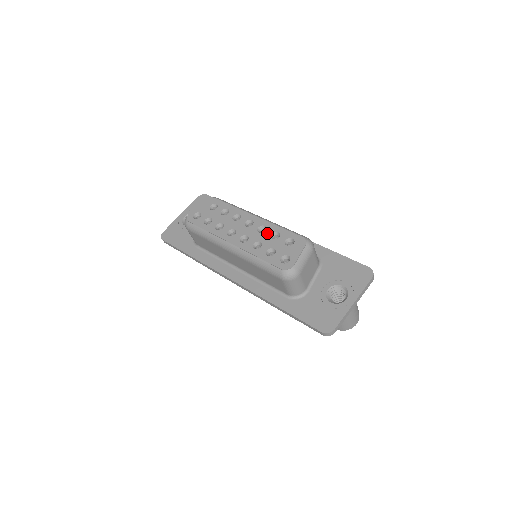
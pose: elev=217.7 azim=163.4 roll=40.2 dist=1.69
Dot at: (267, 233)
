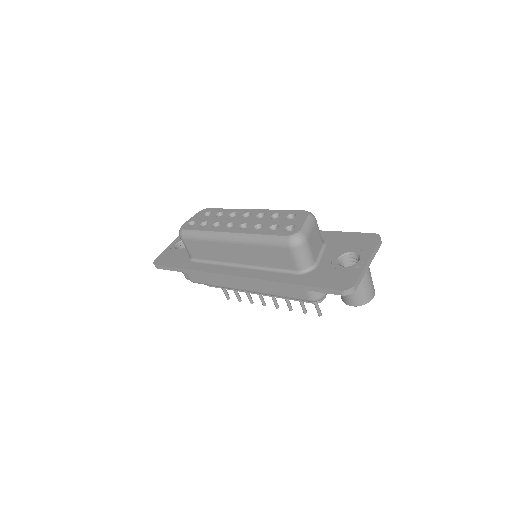
Dot at: (266, 216)
